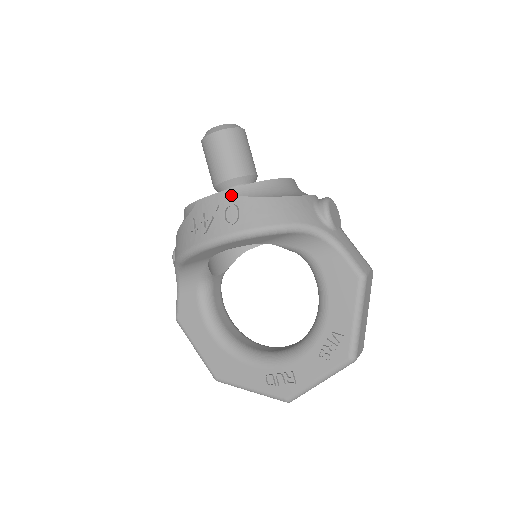
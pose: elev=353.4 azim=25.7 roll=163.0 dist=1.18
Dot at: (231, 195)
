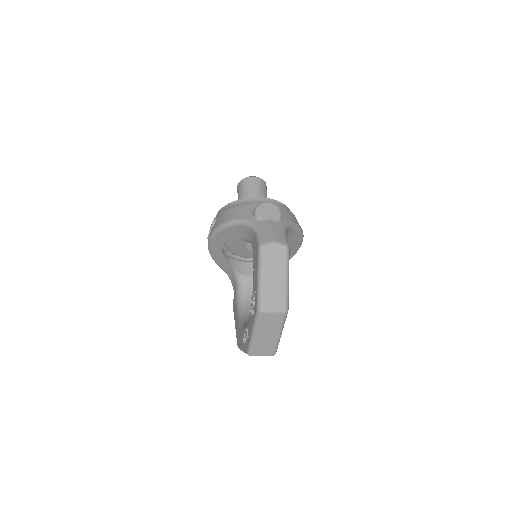
Dot at: (218, 213)
